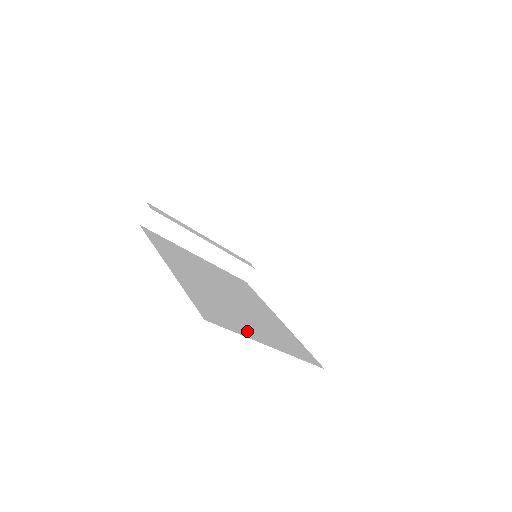
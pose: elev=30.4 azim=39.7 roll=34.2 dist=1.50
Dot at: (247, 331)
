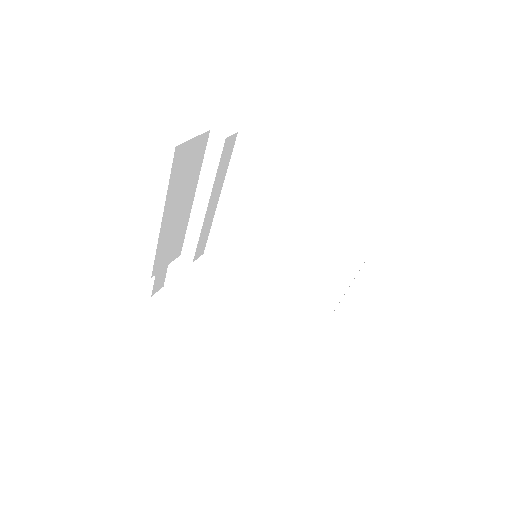
Dot at: occluded
